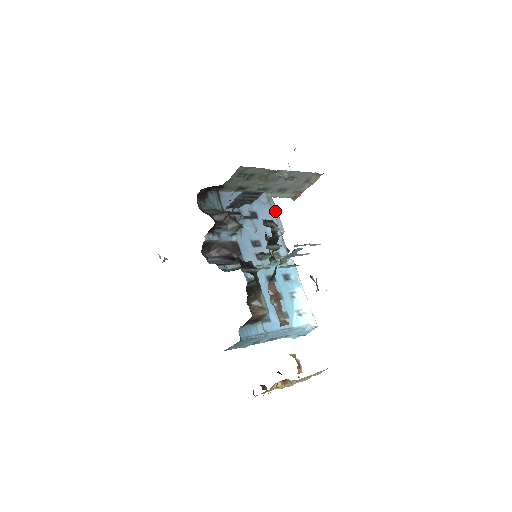
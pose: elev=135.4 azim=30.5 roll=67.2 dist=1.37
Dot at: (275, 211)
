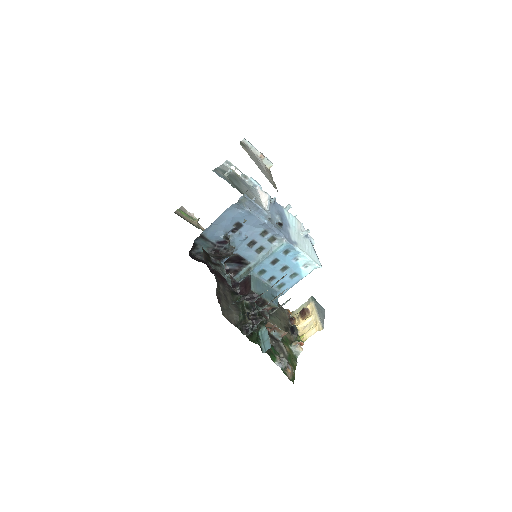
Dot at: (254, 207)
